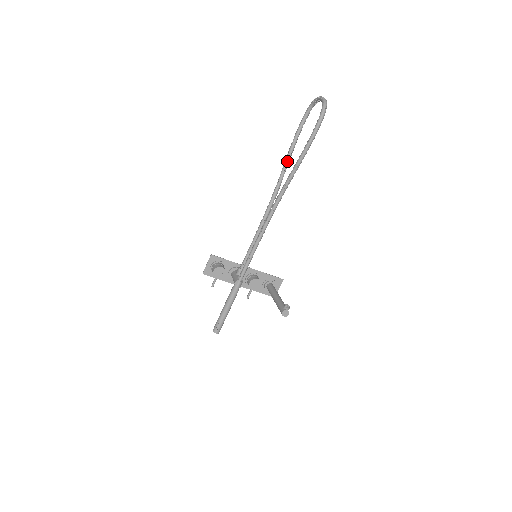
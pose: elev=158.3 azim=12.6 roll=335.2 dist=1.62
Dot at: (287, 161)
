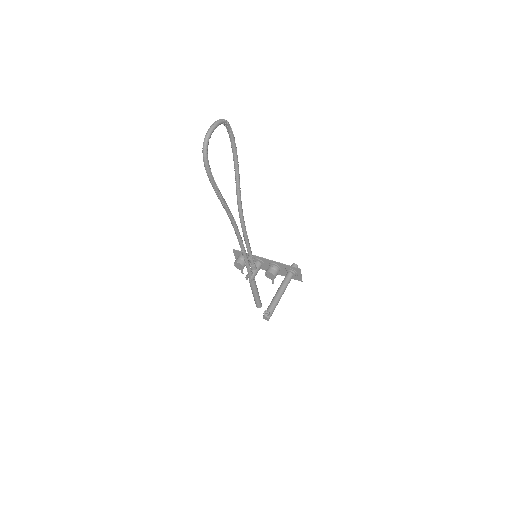
Dot at: (235, 178)
